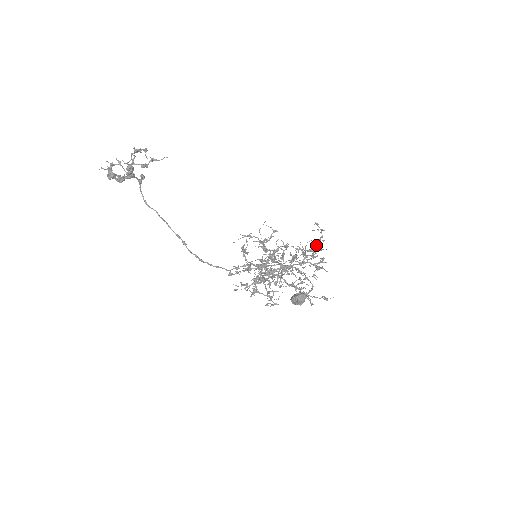
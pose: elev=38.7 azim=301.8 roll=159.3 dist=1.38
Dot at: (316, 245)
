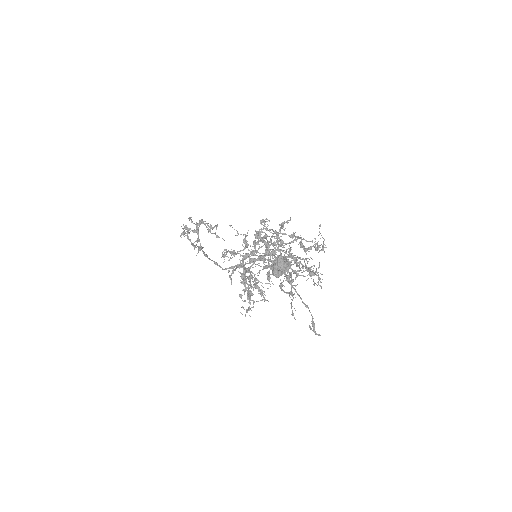
Dot at: (315, 246)
